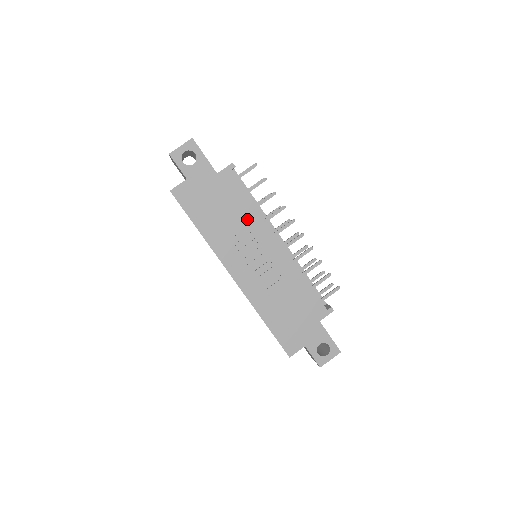
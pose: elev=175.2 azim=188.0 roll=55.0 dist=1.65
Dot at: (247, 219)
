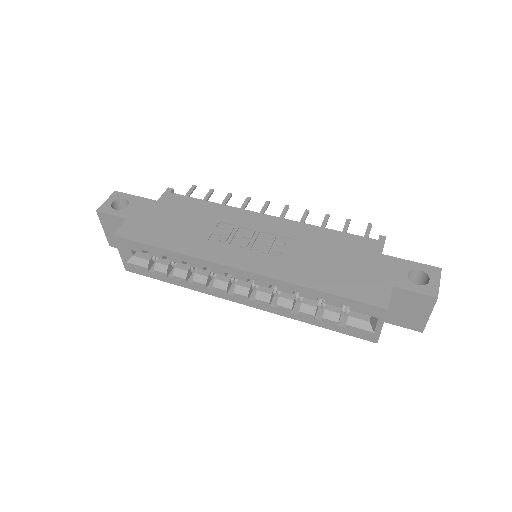
Dot at: (215, 216)
